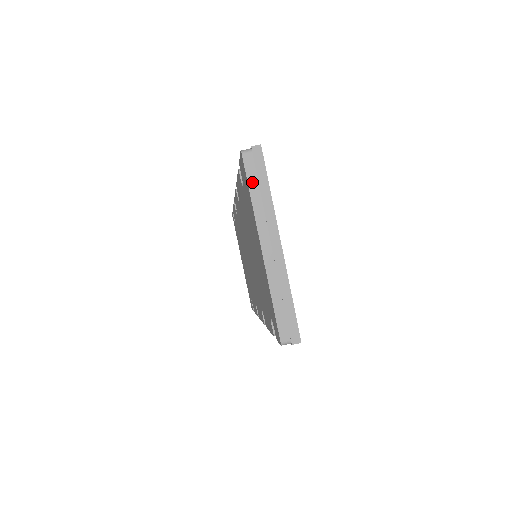
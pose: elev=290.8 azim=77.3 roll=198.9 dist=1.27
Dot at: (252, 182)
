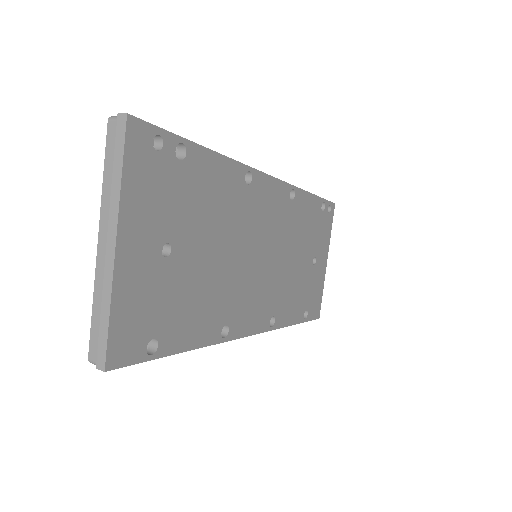
Dot at: (108, 159)
